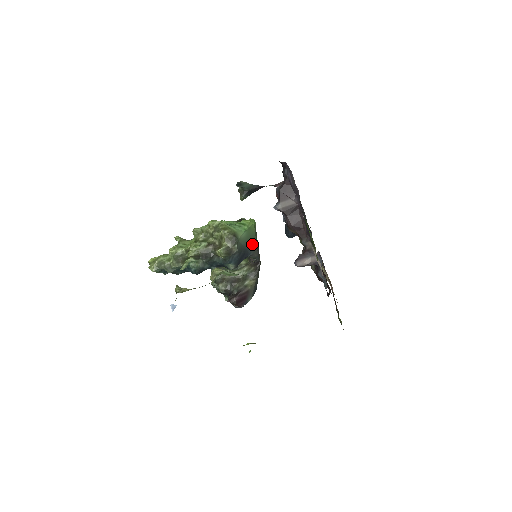
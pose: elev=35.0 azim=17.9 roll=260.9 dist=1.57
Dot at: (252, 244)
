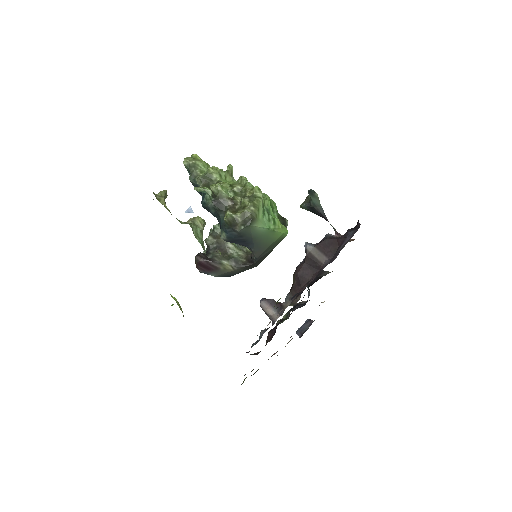
Dot at: (262, 244)
